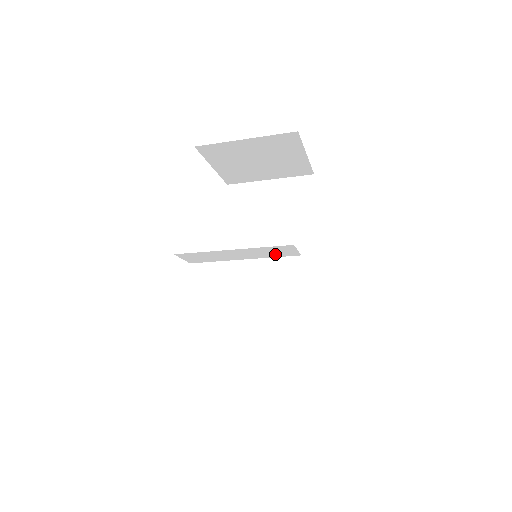
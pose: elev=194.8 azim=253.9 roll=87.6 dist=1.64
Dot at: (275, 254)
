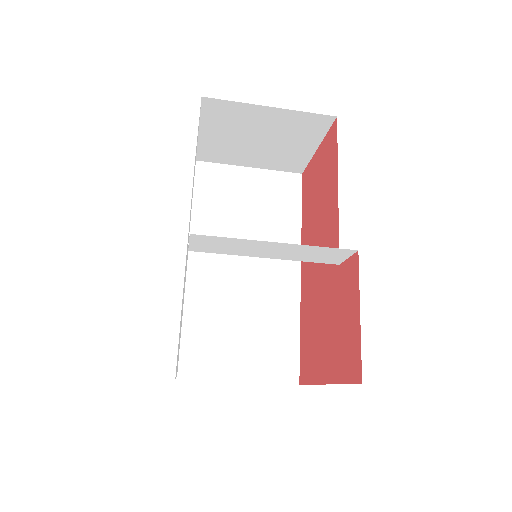
Dot at: (314, 258)
